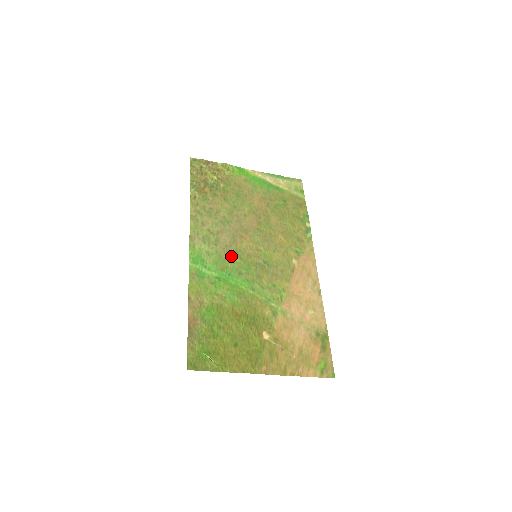
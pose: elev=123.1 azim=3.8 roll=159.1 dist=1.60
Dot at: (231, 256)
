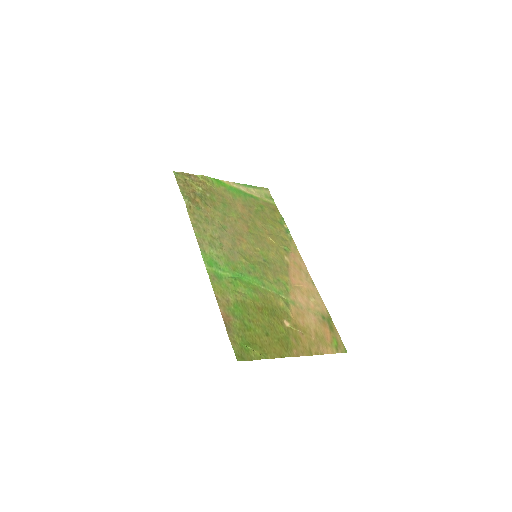
Dot at: (237, 258)
